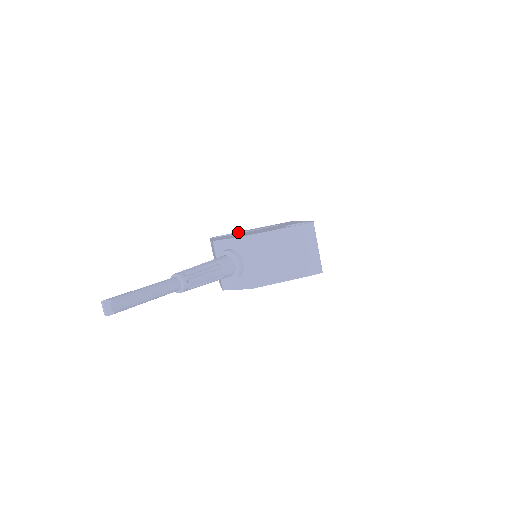
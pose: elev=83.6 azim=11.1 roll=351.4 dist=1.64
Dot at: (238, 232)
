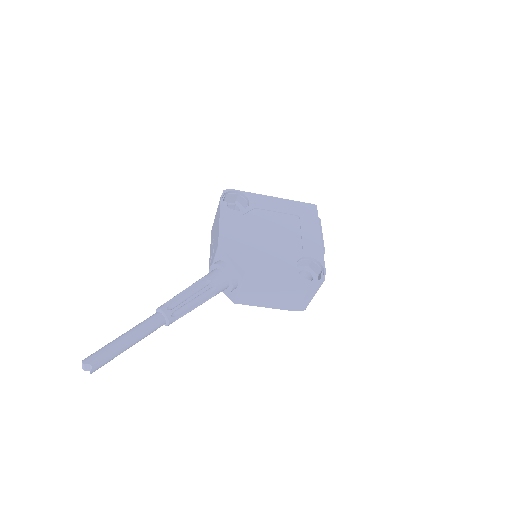
Dot at: (253, 202)
